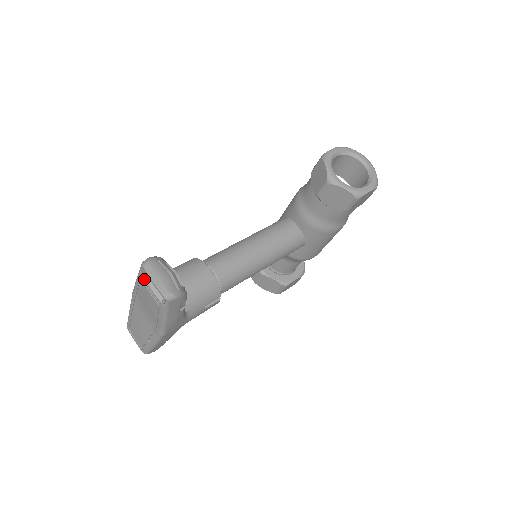
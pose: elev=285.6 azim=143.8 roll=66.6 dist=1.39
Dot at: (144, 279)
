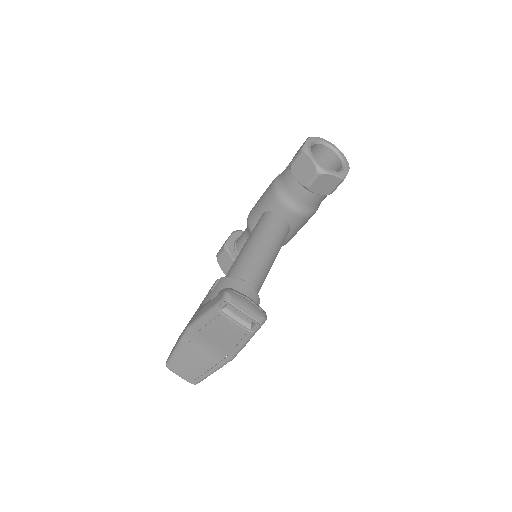
Dot at: (224, 314)
